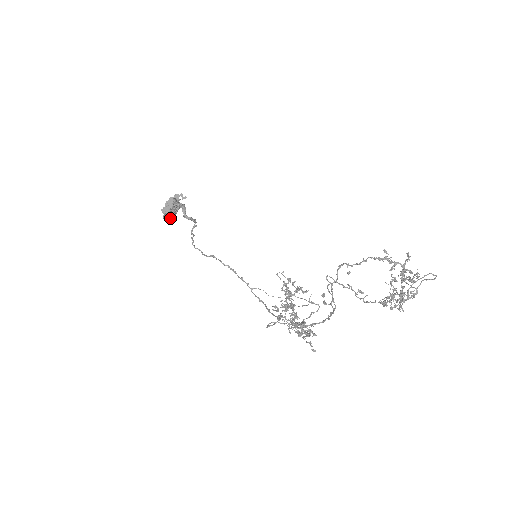
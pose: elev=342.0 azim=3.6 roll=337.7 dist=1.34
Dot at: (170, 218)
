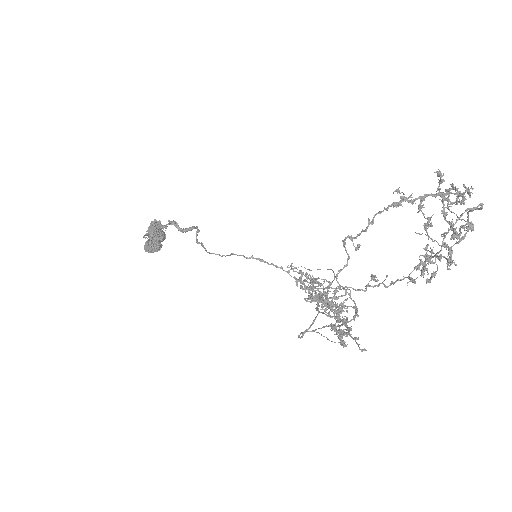
Dot at: (159, 250)
